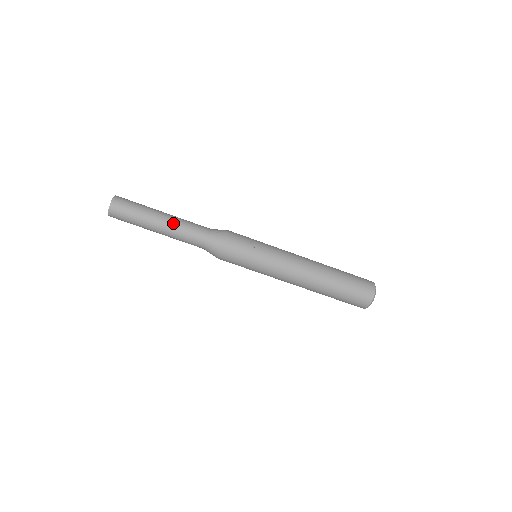
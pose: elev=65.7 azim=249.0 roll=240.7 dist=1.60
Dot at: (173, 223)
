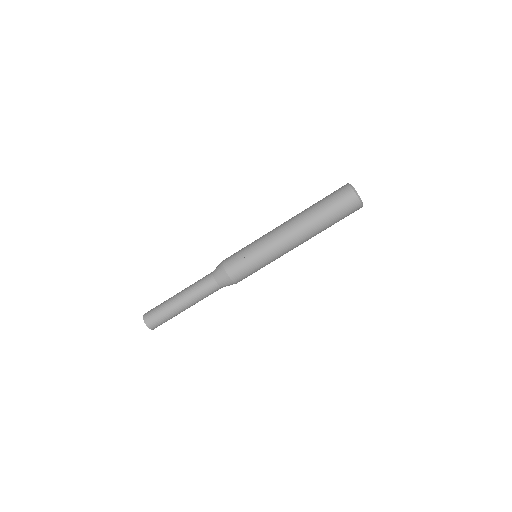
Dot at: (190, 299)
